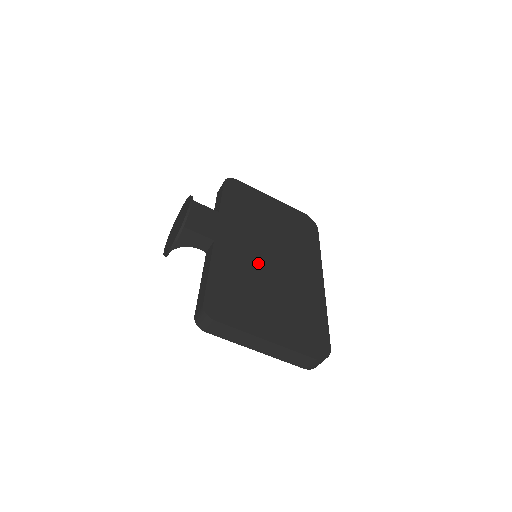
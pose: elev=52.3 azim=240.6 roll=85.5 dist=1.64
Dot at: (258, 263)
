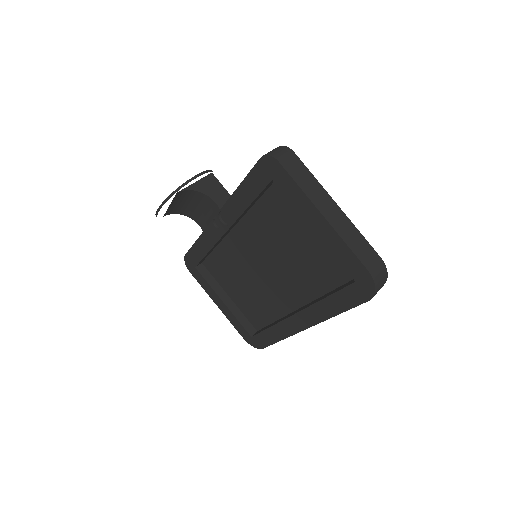
Dot at: occluded
